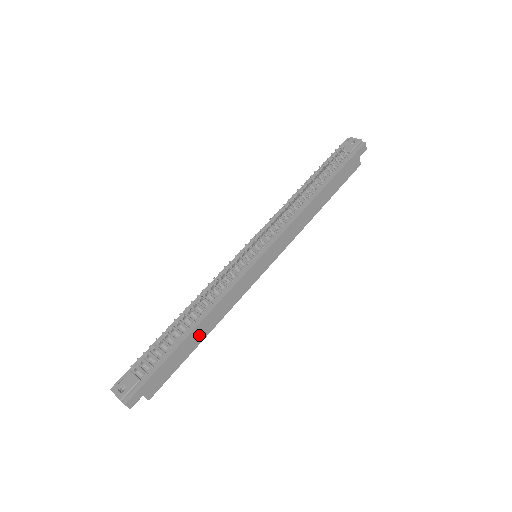
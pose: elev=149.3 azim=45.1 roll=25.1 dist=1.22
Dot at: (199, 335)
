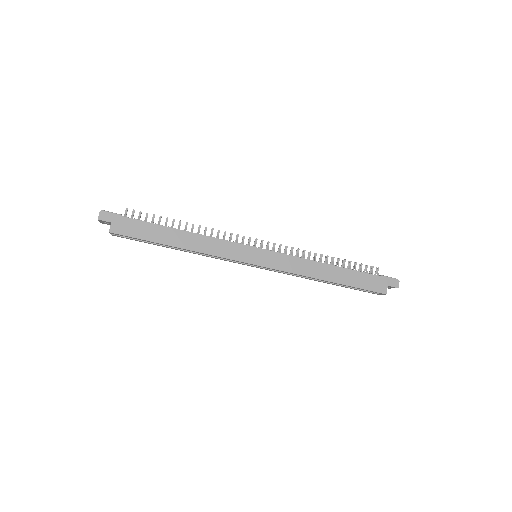
Dot at: (175, 239)
